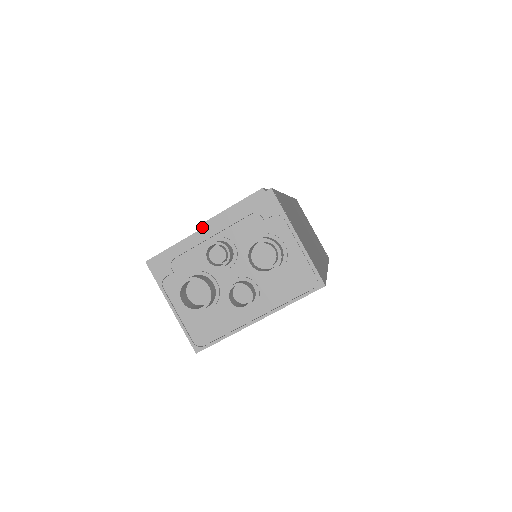
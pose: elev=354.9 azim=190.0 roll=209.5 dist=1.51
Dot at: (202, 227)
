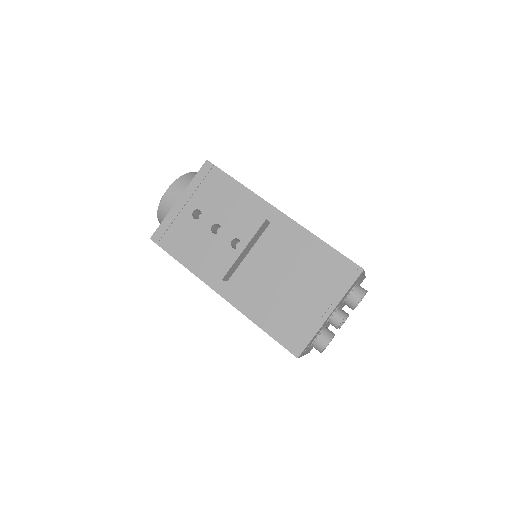
Dot at: (226, 276)
